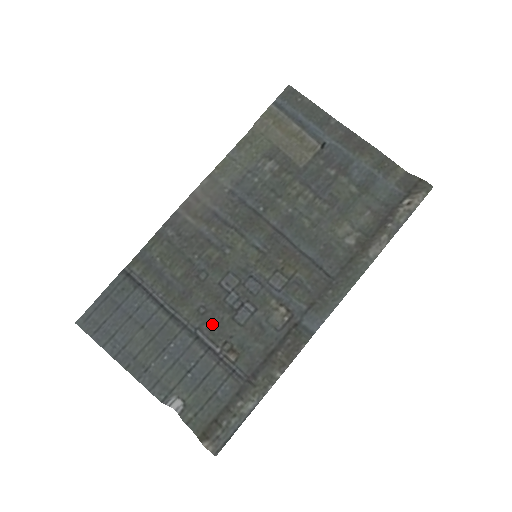
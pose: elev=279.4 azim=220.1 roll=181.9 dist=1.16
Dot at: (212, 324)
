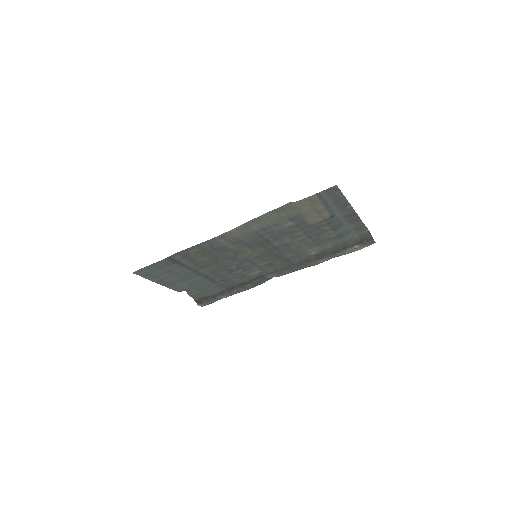
Dot at: (217, 274)
